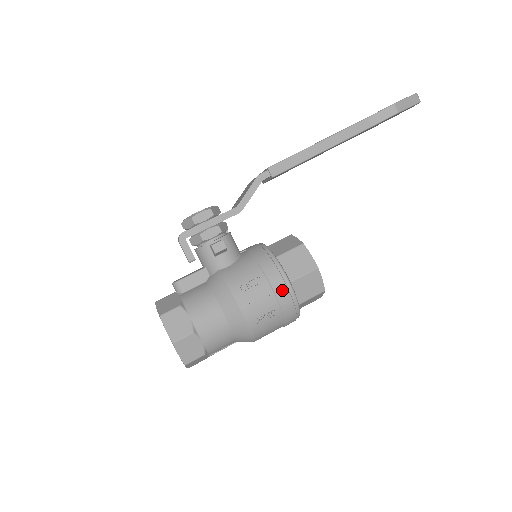
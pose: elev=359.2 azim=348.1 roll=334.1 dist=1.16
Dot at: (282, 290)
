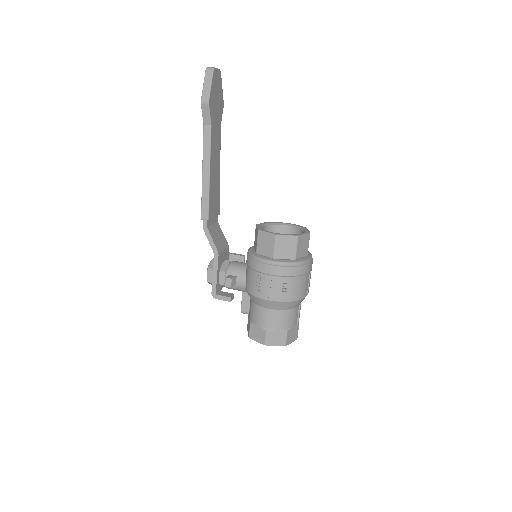
Dot at: (272, 270)
